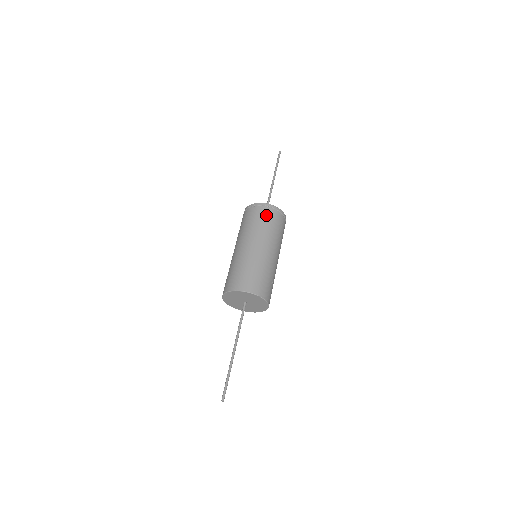
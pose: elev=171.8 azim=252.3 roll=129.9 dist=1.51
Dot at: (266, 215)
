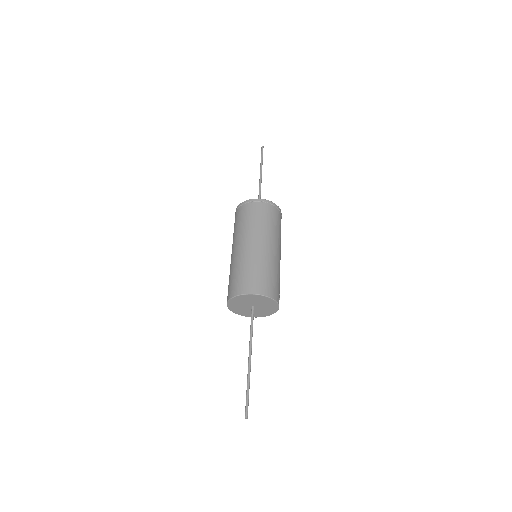
Dot at: (267, 212)
